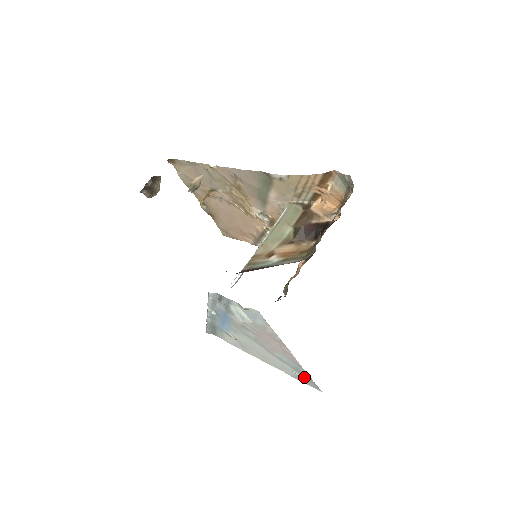
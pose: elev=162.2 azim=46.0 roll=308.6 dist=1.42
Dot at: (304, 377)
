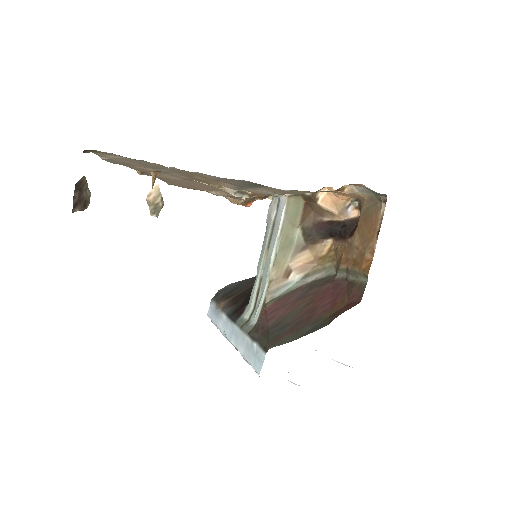
Dot at: (347, 365)
